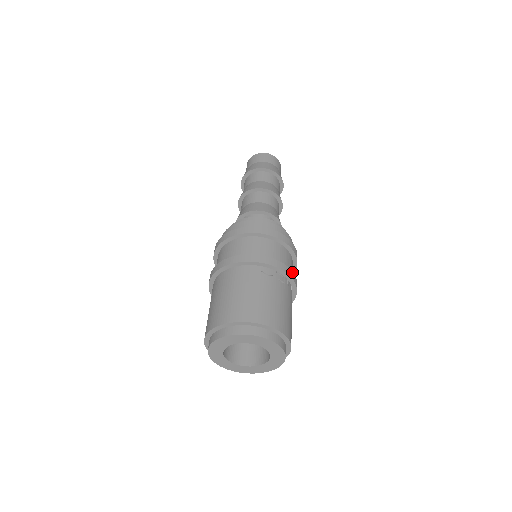
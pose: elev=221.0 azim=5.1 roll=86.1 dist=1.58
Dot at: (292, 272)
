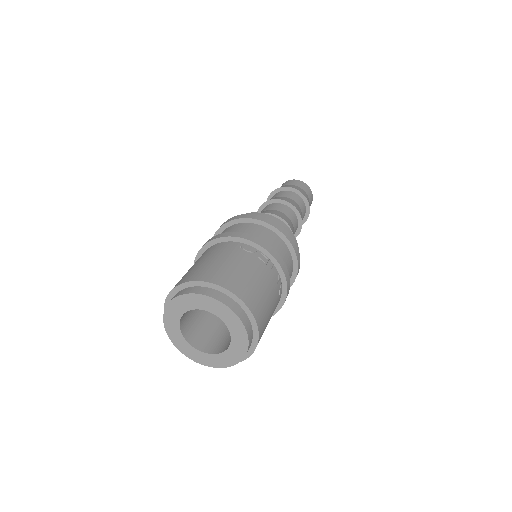
Dot at: (280, 257)
